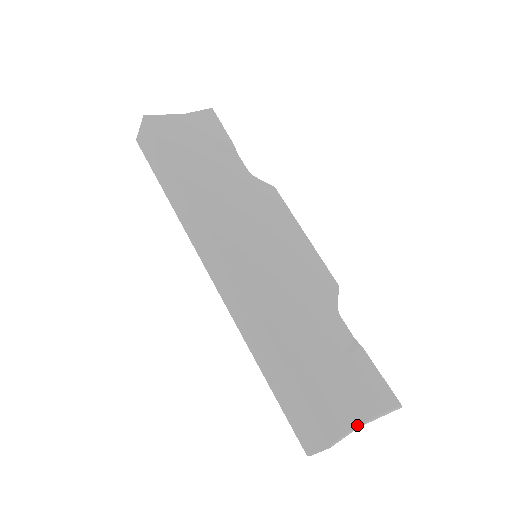
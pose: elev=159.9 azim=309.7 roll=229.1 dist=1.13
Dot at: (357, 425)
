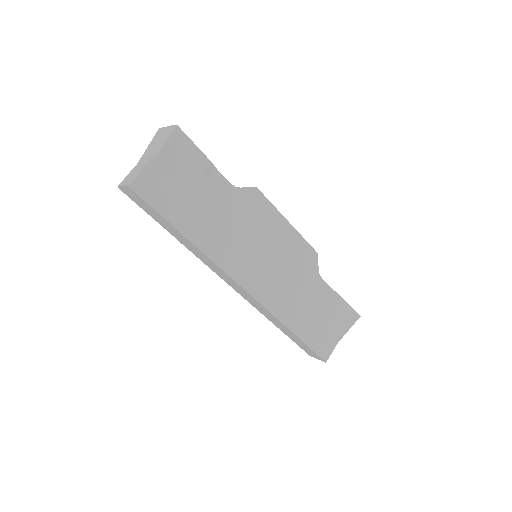
Dot at: occluded
